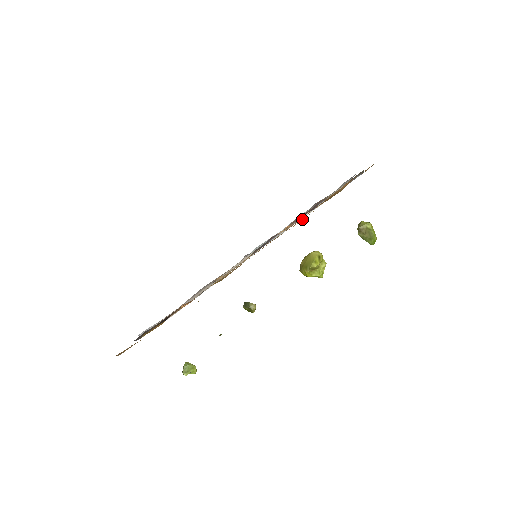
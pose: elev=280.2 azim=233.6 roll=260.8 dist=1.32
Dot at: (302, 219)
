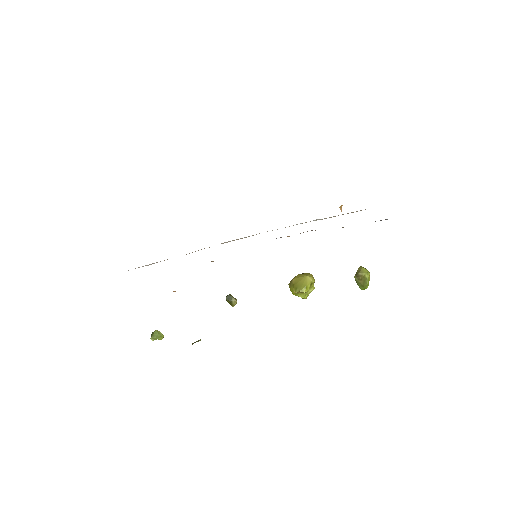
Dot at: occluded
